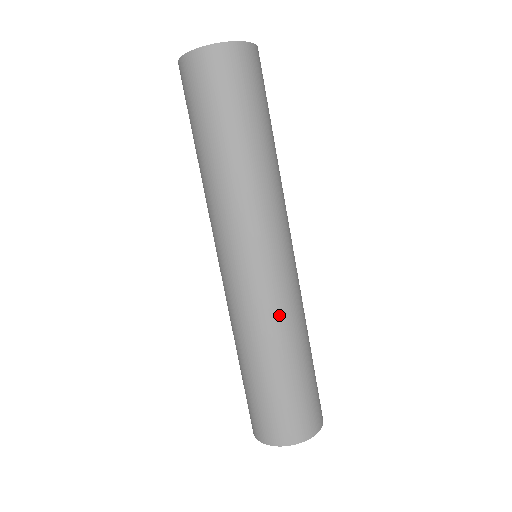
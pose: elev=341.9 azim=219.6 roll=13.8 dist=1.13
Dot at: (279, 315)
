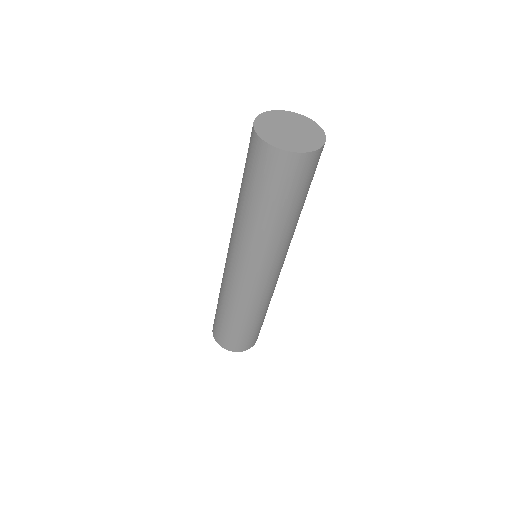
Dot at: (244, 302)
